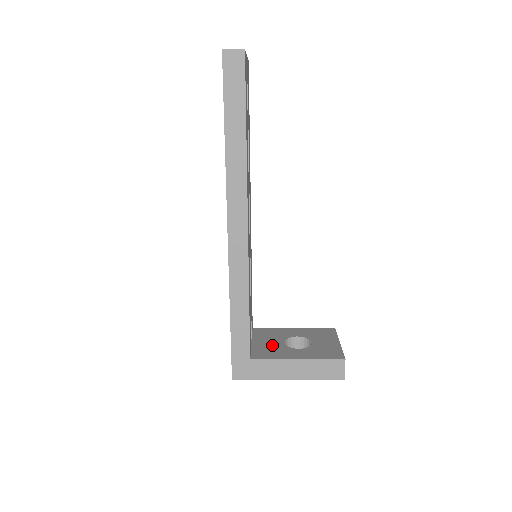
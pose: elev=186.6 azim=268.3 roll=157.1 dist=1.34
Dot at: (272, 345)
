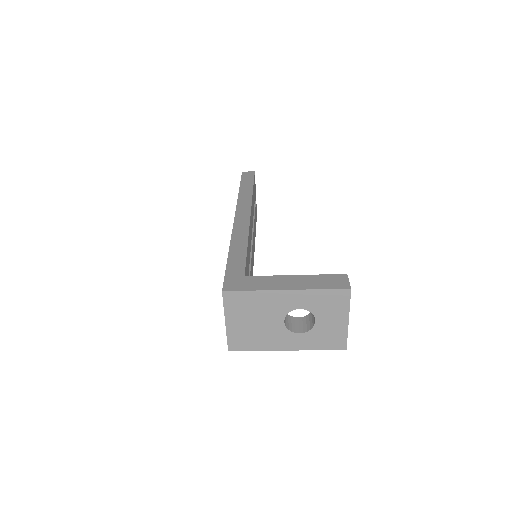
Dot at: occluded
